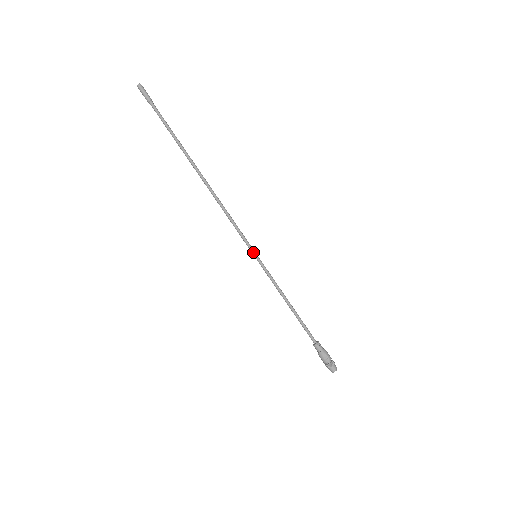
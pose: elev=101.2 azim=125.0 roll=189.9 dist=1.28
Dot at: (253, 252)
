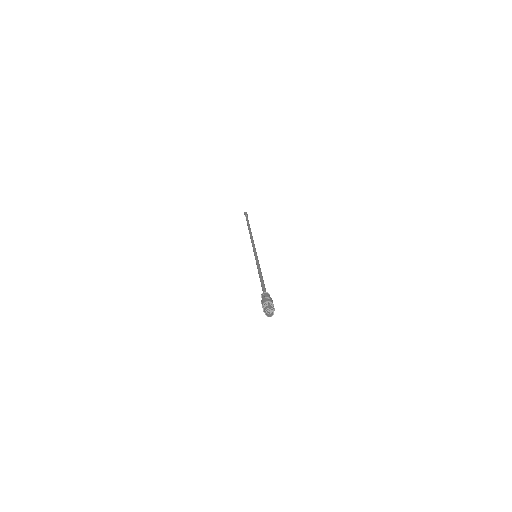
Dot at: (255, 253)
